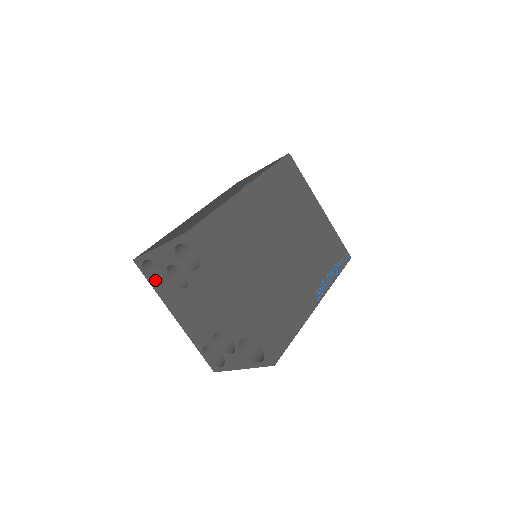
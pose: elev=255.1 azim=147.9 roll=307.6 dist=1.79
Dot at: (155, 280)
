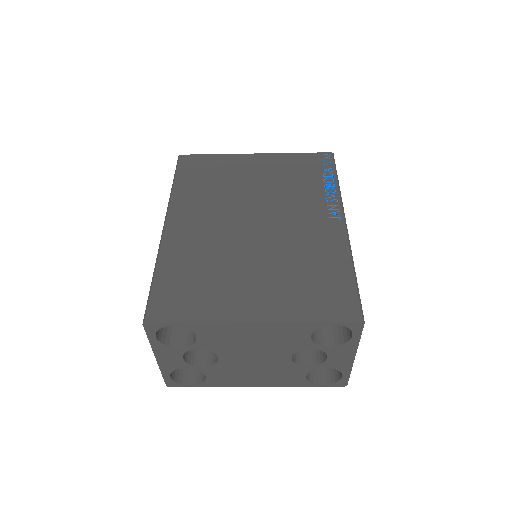
Dot at: (201, 379)
